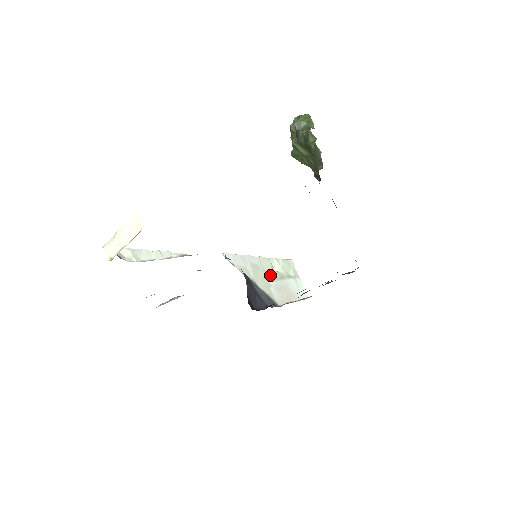
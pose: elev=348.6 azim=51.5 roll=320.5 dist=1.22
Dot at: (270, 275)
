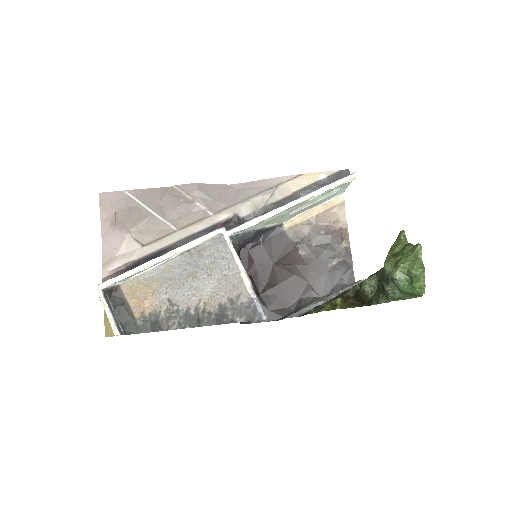
Dot at: (296, 209)
